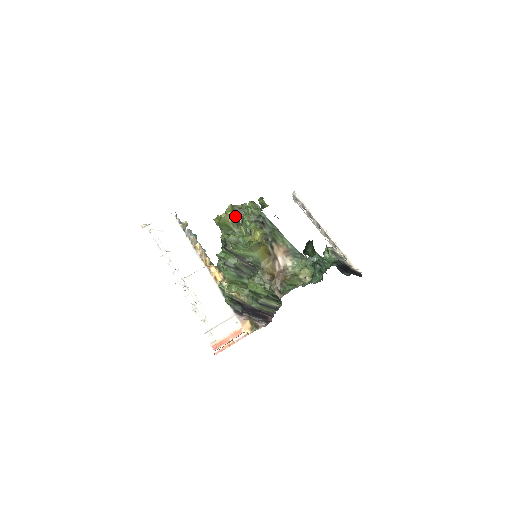
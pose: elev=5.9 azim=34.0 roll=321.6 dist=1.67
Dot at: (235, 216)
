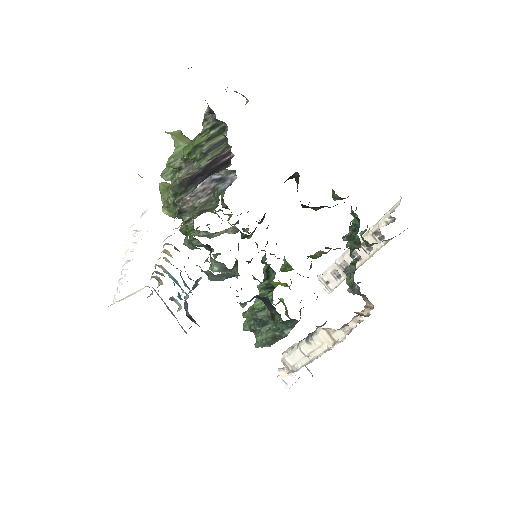
Dot at: occluded
